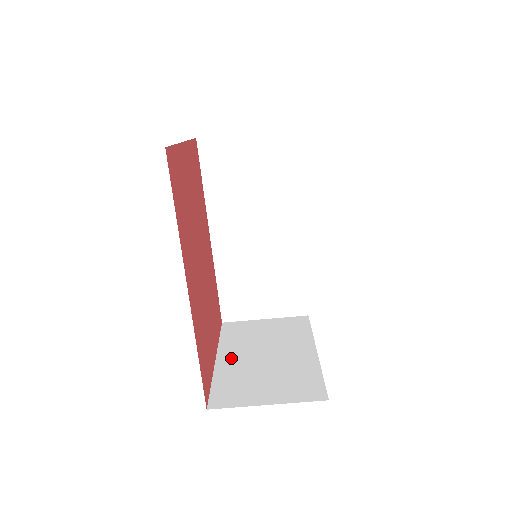
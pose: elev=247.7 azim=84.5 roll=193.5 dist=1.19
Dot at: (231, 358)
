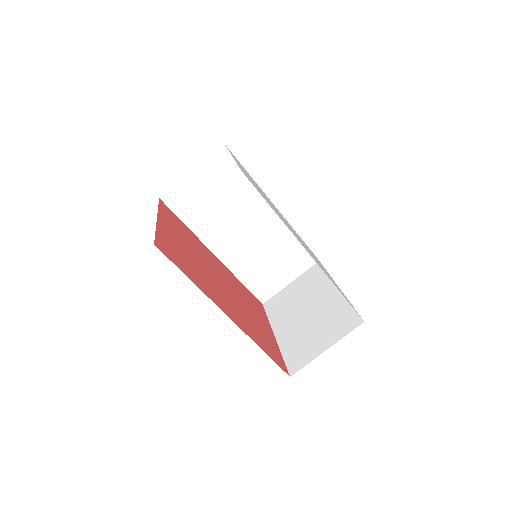
Dot at: (284, 329)
